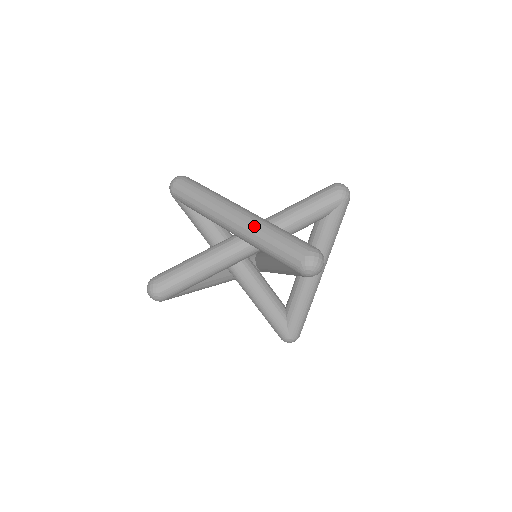
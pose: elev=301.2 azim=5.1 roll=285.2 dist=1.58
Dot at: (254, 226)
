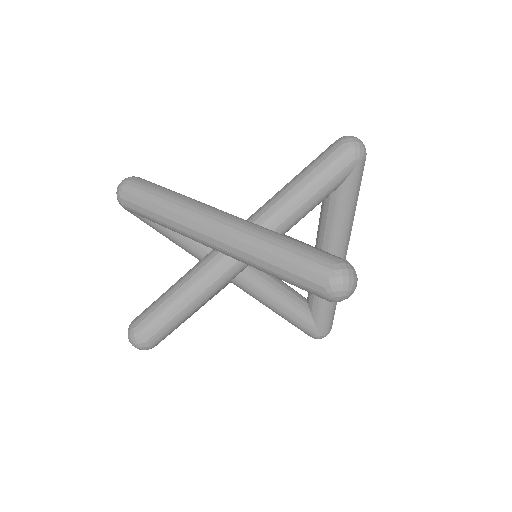
Dot at: (245, 242)
